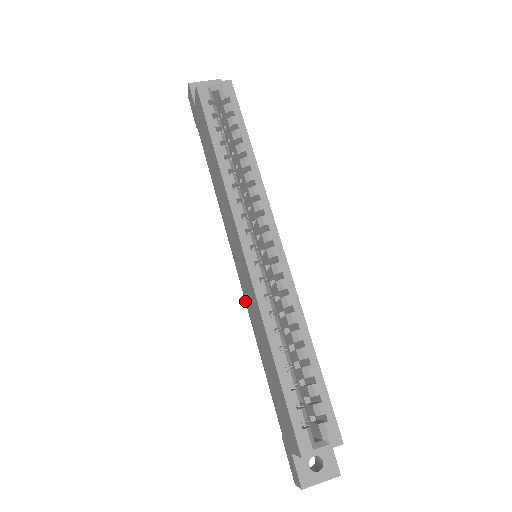
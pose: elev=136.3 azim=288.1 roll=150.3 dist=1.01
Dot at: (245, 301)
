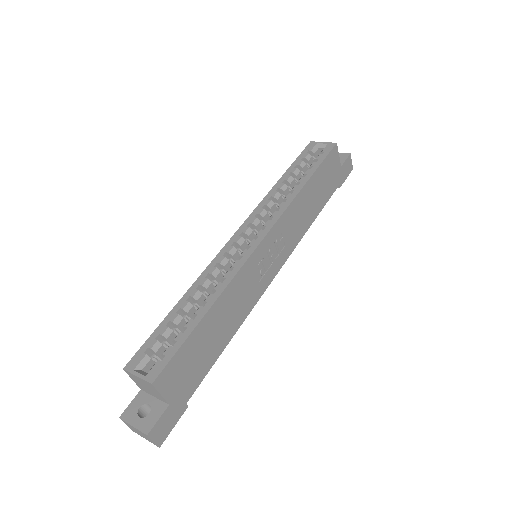
Dot at: occluded
